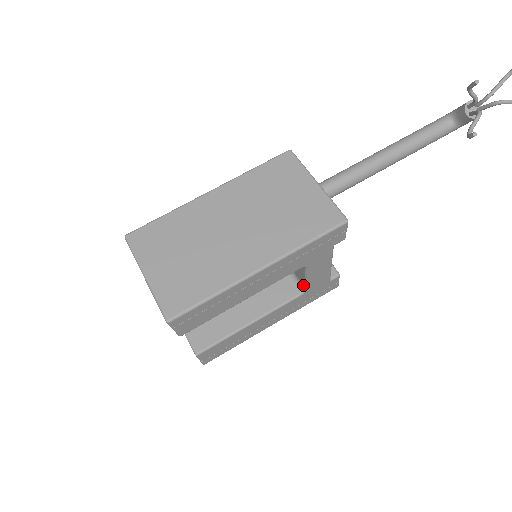
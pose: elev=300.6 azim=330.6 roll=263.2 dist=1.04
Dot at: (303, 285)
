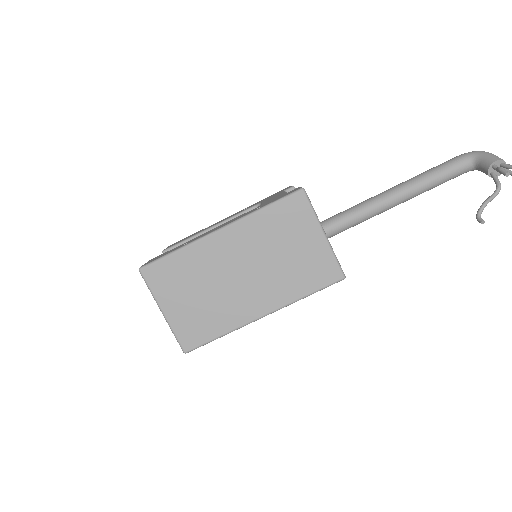
Dot at: occluded
